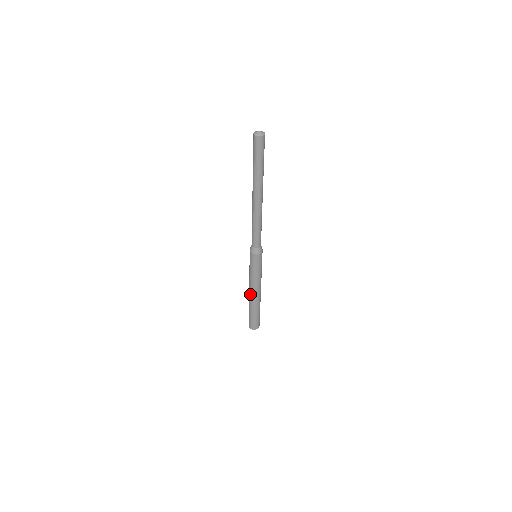
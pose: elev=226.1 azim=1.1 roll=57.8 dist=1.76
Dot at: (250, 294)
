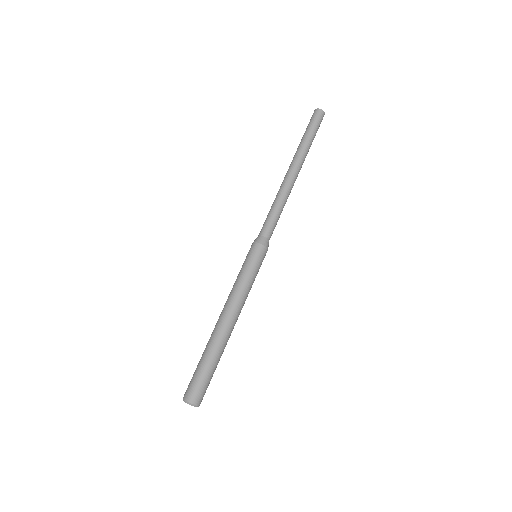
Dot at: (219, 318)
